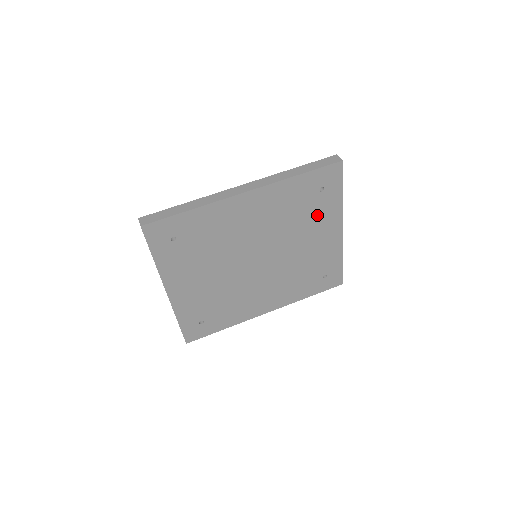
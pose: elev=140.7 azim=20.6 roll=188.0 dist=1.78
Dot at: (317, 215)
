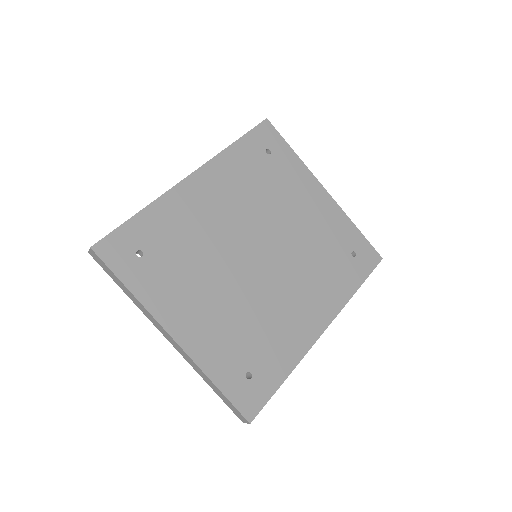
Dot at: (285, 181)
